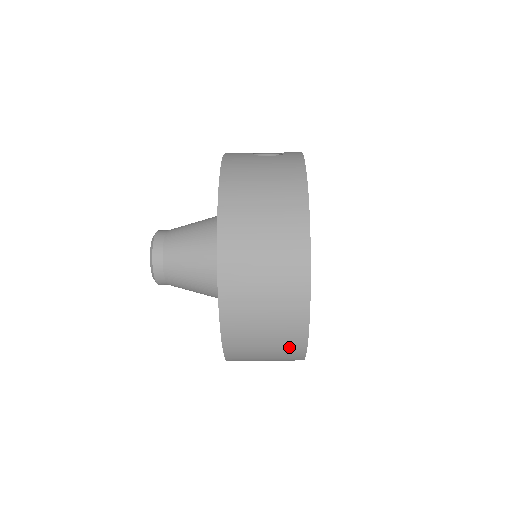
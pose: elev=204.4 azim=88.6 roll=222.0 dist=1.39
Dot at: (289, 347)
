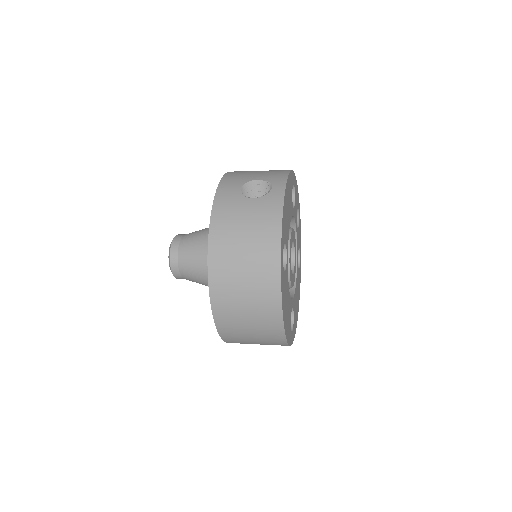
Dot at: occluded
